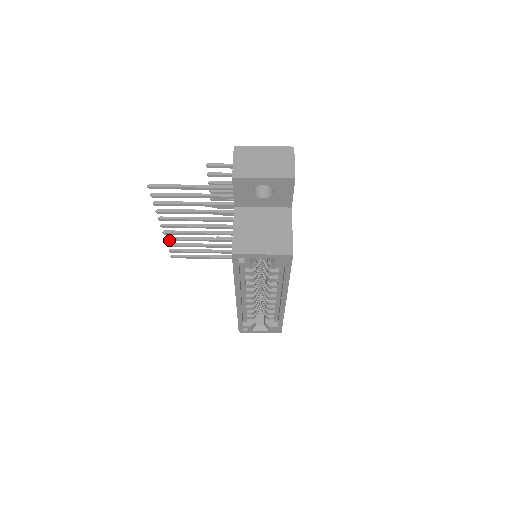
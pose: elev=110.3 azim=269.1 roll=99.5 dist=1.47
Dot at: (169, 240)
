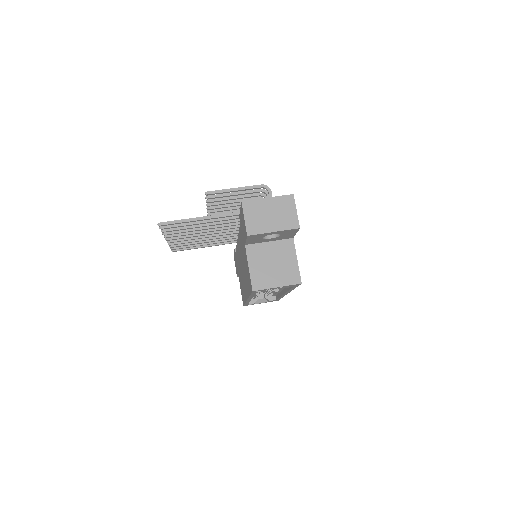
Dot at: occluded
